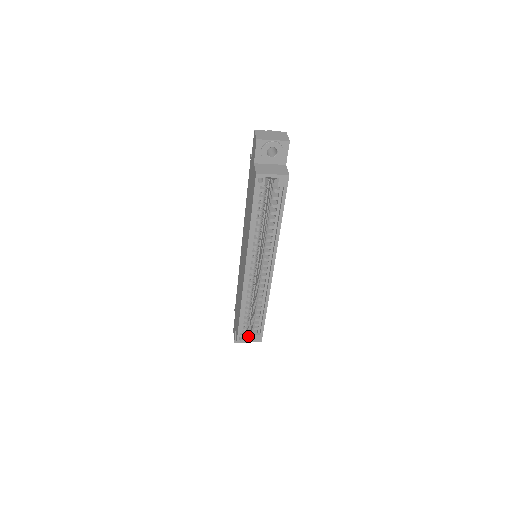
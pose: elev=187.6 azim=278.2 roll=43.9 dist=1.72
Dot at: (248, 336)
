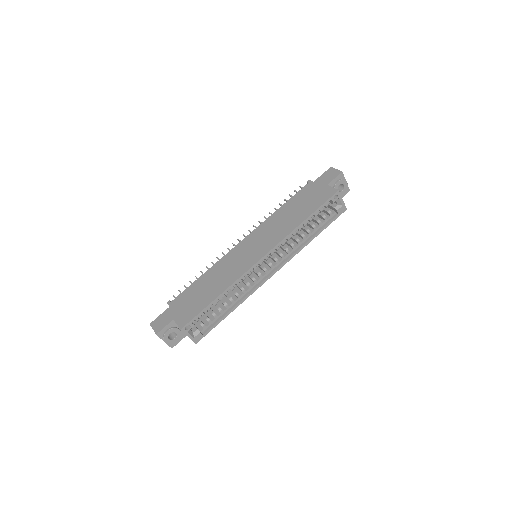
Dot at: (191, 330)
